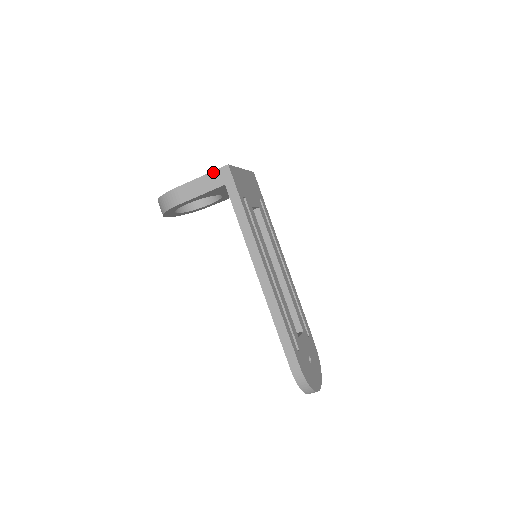
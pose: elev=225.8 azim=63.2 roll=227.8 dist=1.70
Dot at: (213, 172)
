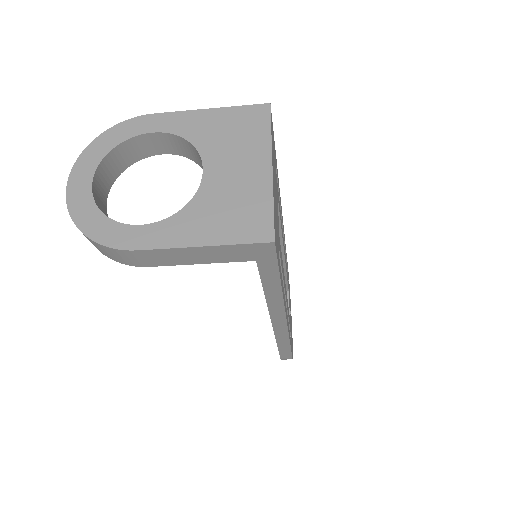
Dot at: (235, 246)
